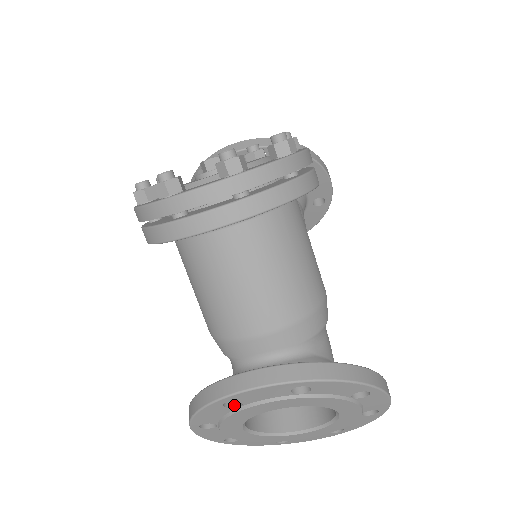
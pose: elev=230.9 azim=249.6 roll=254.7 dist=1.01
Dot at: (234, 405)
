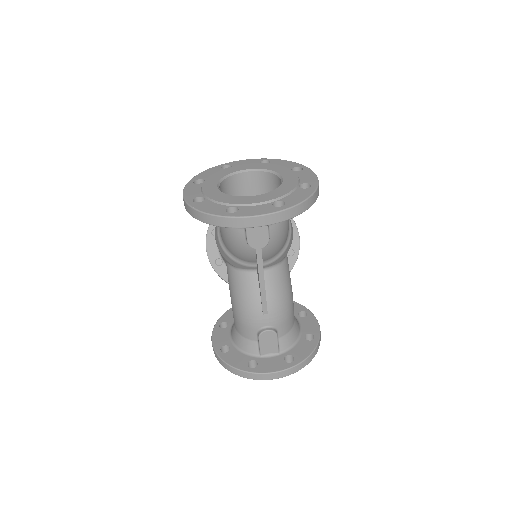
Dot at: occluded
